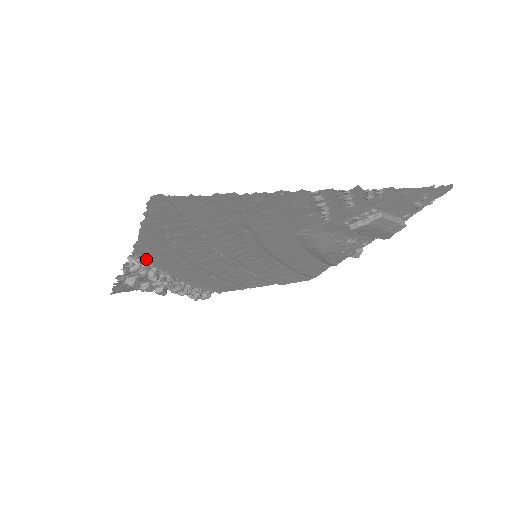
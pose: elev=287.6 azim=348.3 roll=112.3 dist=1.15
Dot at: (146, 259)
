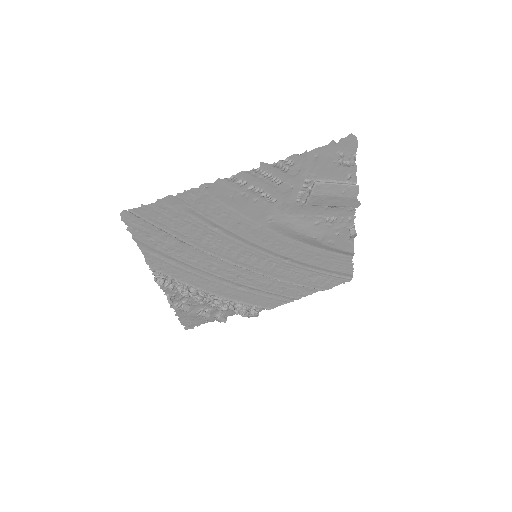
Dot at: (166, 275)
